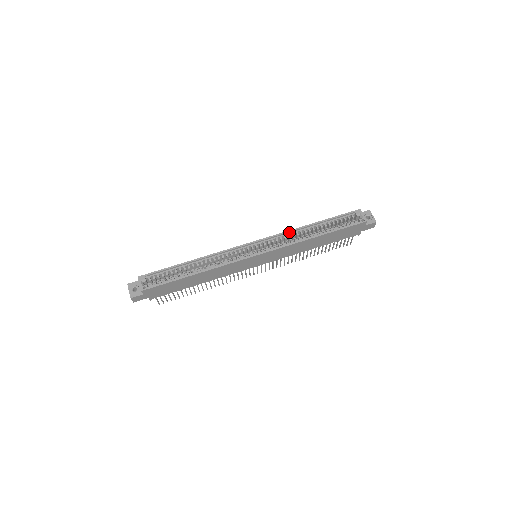
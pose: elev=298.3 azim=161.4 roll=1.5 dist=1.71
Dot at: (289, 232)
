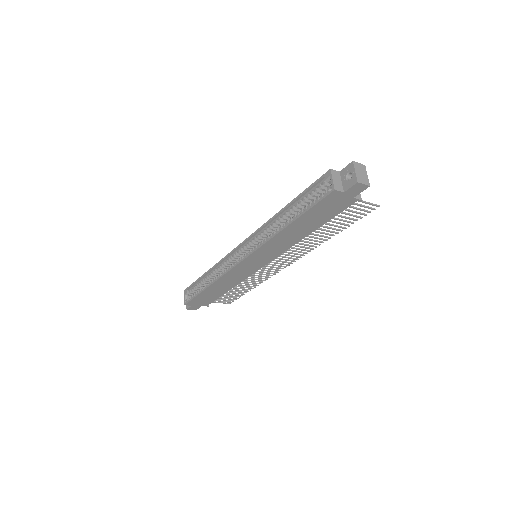
Dot at: (266, 225)
